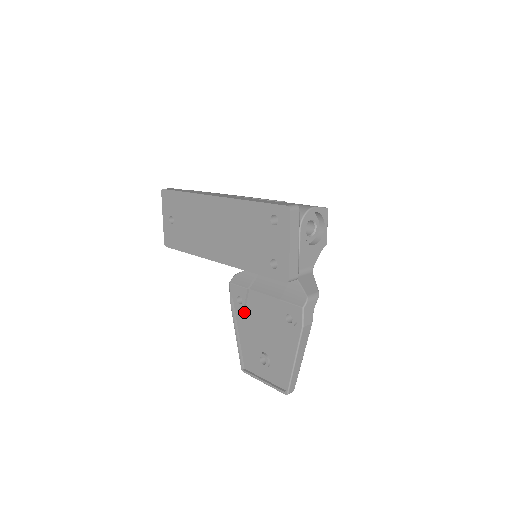
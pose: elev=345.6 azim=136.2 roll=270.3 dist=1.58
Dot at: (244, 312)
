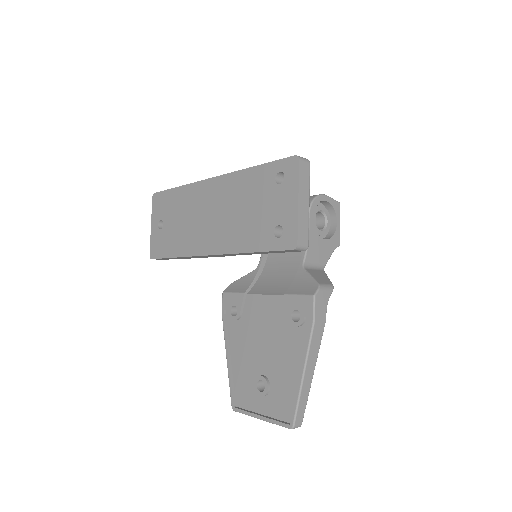
Dot at: (239, 326)
